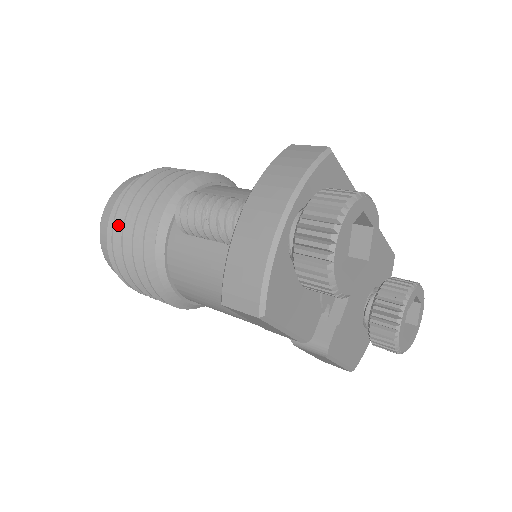
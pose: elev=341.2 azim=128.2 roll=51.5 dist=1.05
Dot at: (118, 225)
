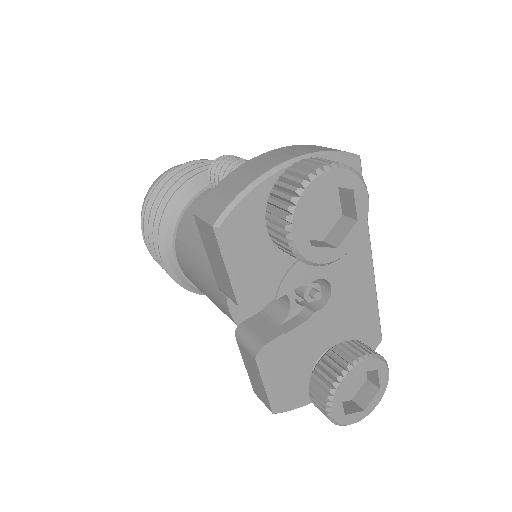
Dot at: (169, 178)
